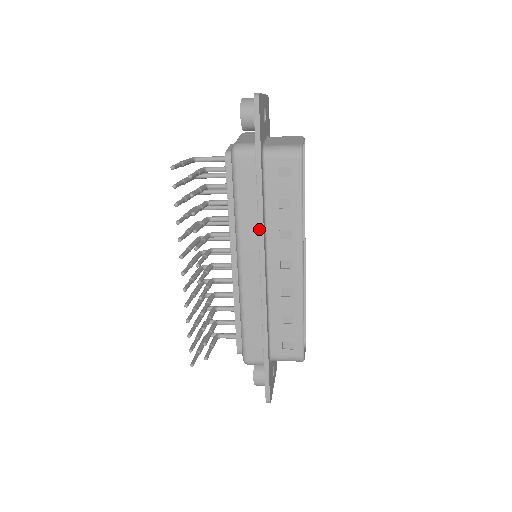
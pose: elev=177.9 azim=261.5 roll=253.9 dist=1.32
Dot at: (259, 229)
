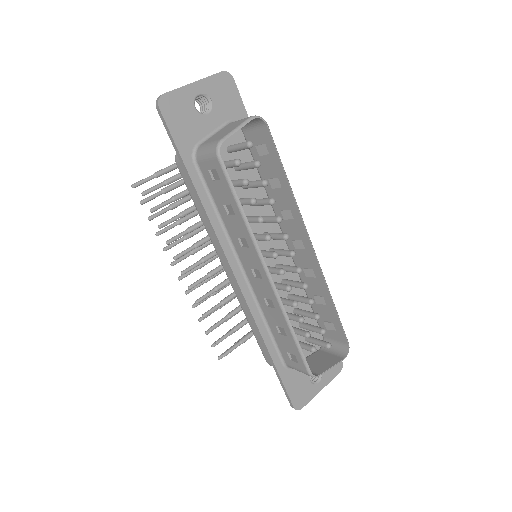
Dot at: (215, 238)
